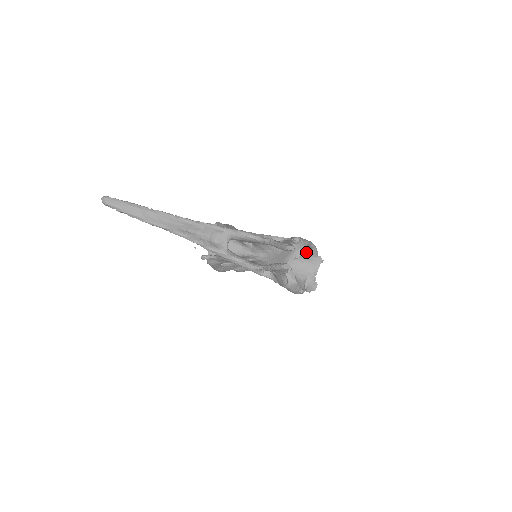
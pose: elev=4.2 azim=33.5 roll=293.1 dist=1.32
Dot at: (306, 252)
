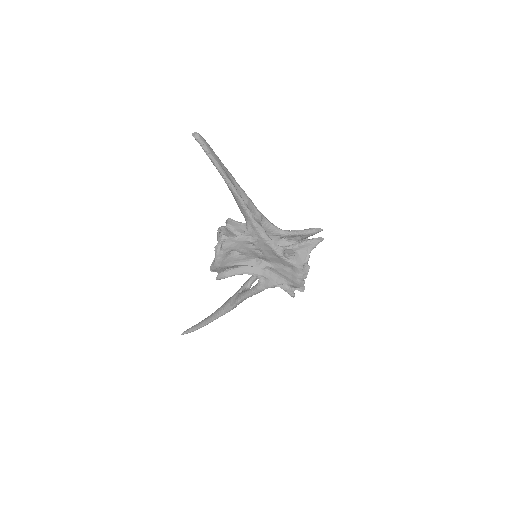
Dot at: occluded
